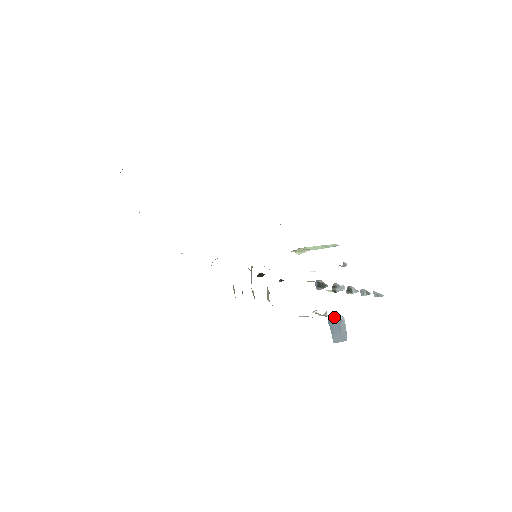
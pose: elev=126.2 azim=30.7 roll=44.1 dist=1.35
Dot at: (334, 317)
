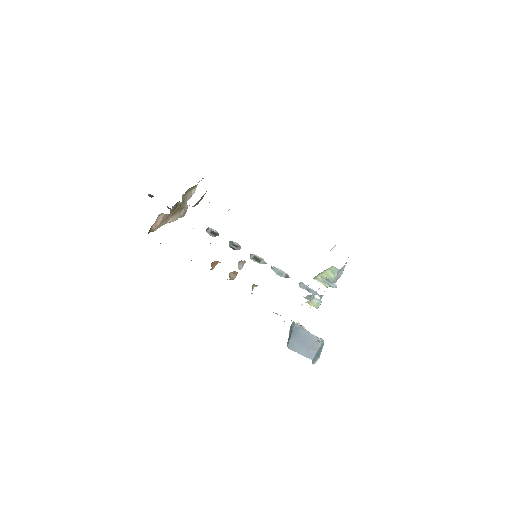
Dot at: (306, 330)
